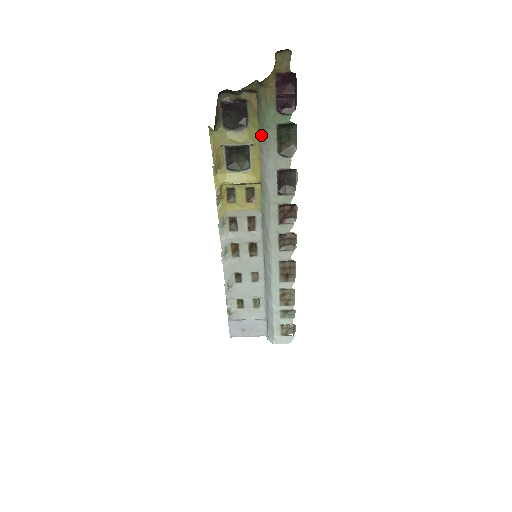
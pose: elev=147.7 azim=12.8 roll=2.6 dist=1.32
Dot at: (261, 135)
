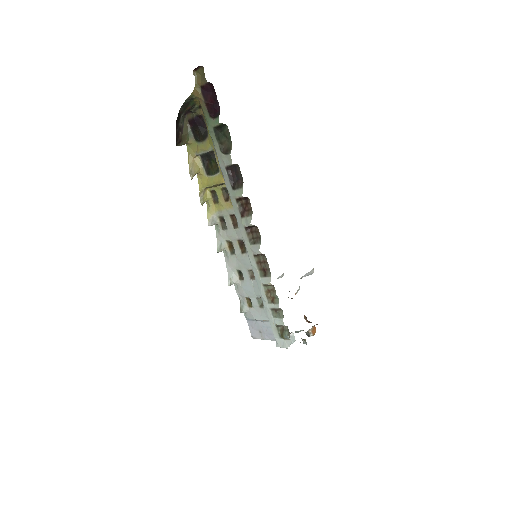
Dot at: occluded
